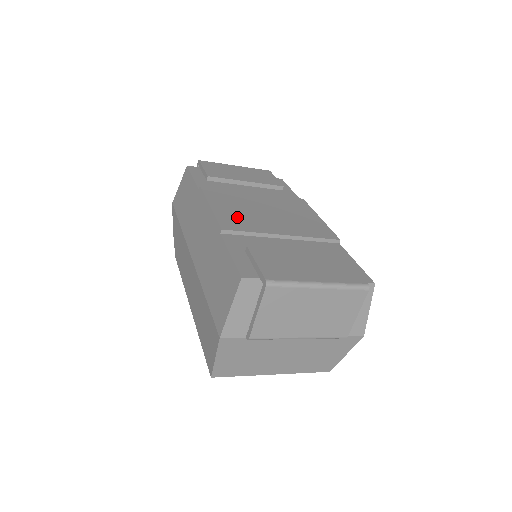
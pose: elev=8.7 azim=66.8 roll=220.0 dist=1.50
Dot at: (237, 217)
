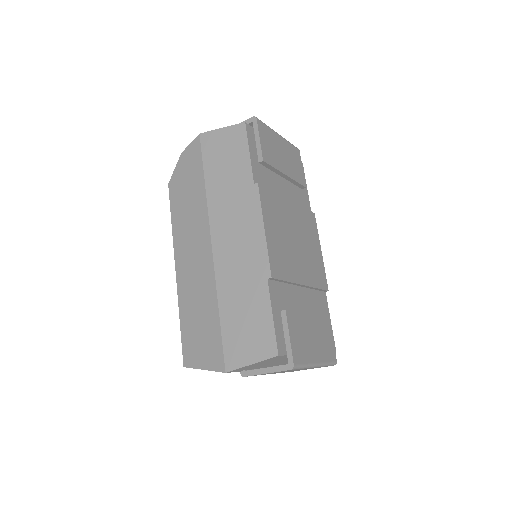
Dot at: (280, 253)
